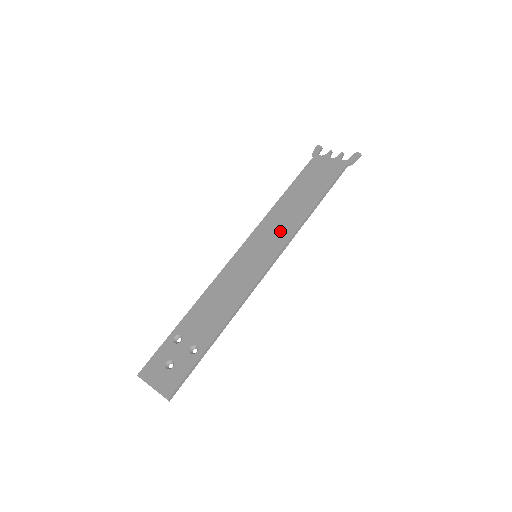
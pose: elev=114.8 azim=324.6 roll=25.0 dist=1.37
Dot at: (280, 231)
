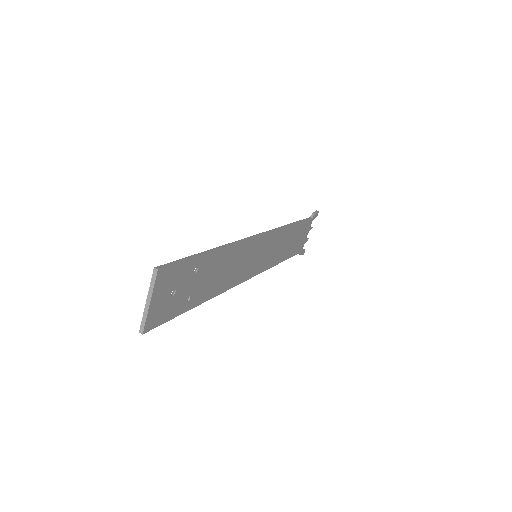
Dot at: occluded
